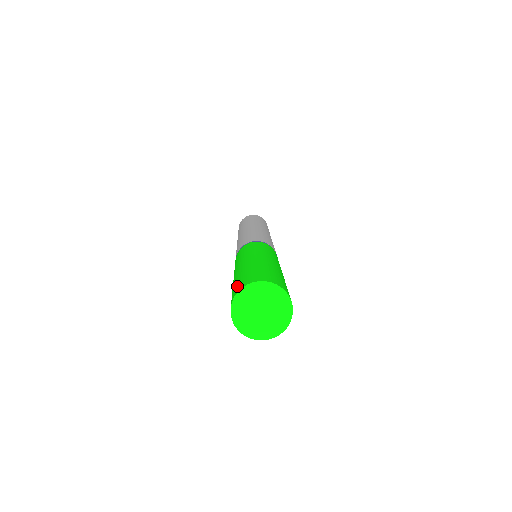
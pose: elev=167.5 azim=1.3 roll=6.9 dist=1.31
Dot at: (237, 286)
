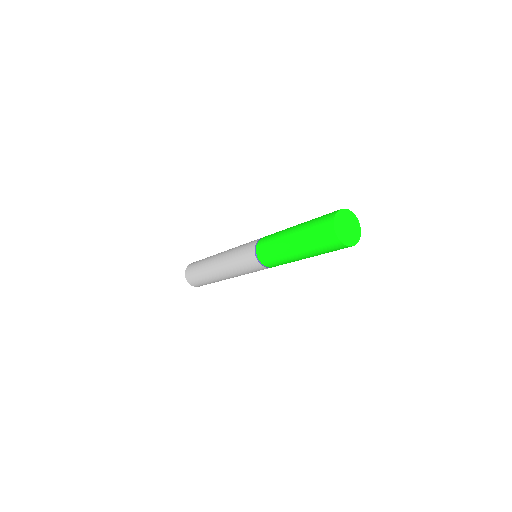
Dot at: (327, 215)
